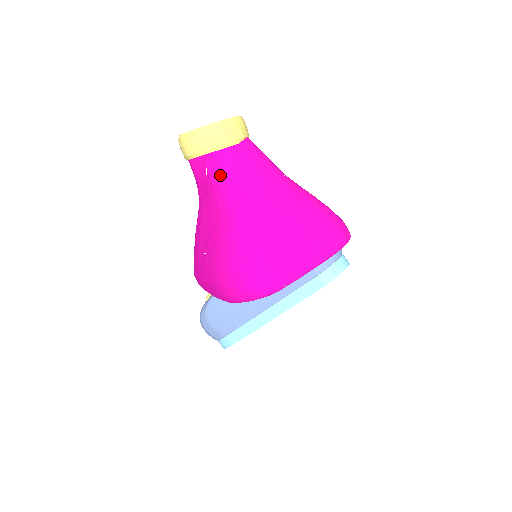
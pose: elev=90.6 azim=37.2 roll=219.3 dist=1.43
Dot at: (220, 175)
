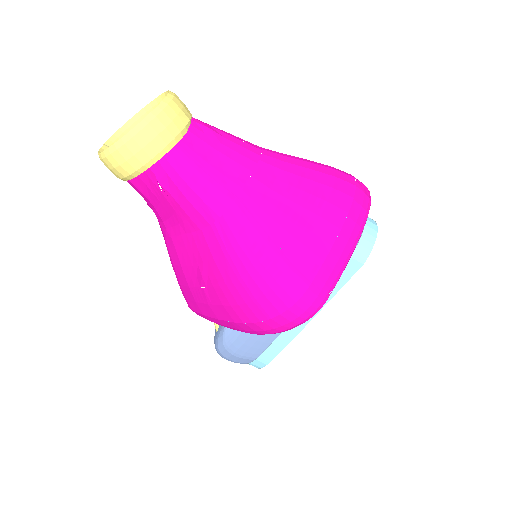
Dot at: (183, 186)
